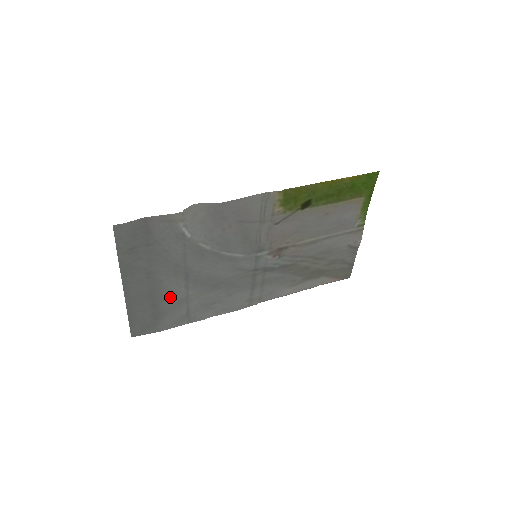
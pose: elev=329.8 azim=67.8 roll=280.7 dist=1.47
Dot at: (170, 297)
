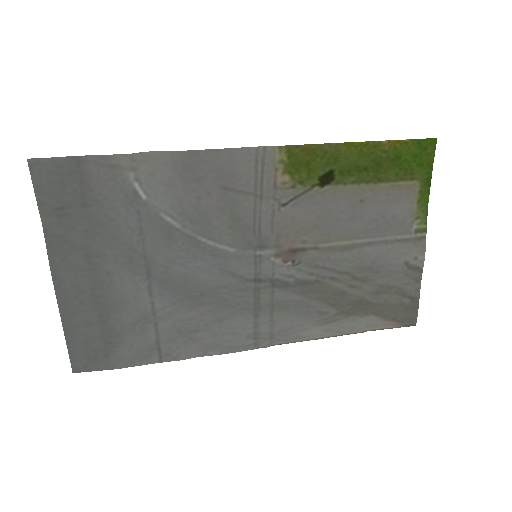
Dot at: (126, 307)
